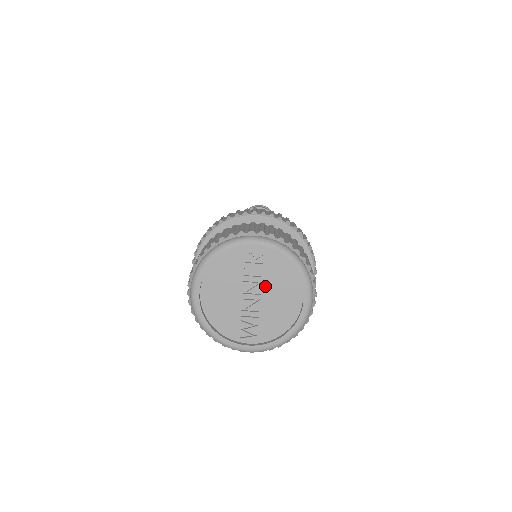
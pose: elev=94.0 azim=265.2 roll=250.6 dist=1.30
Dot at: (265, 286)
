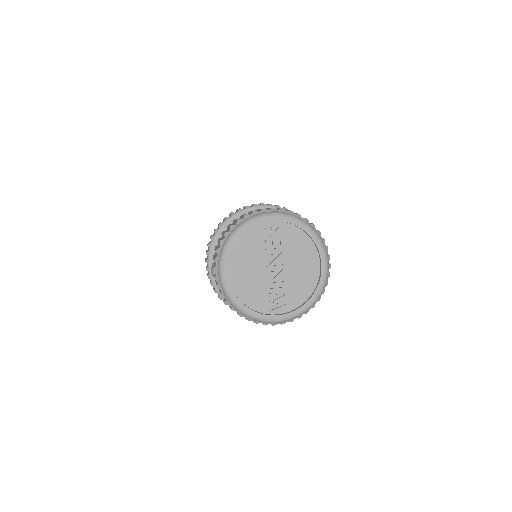
Dot at: (285, 256)
